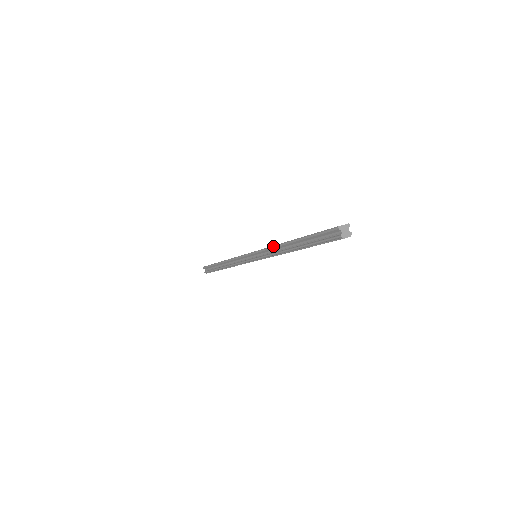
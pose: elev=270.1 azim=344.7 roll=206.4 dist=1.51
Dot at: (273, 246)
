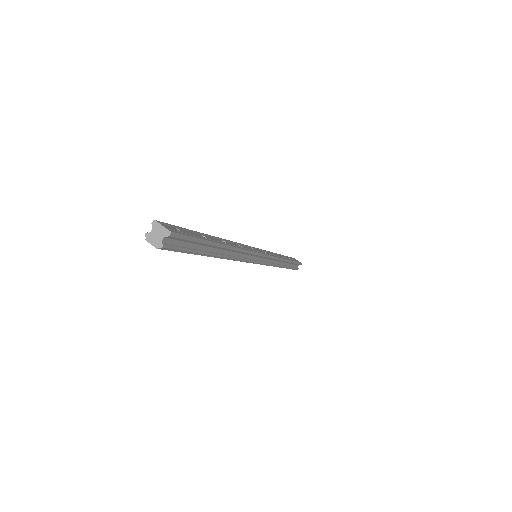
Dot at: (231, 241)
